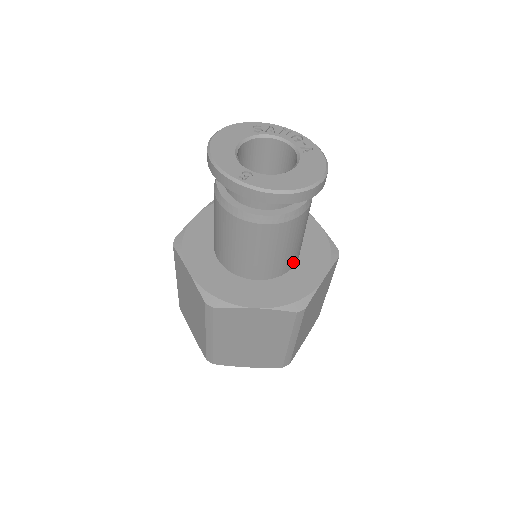
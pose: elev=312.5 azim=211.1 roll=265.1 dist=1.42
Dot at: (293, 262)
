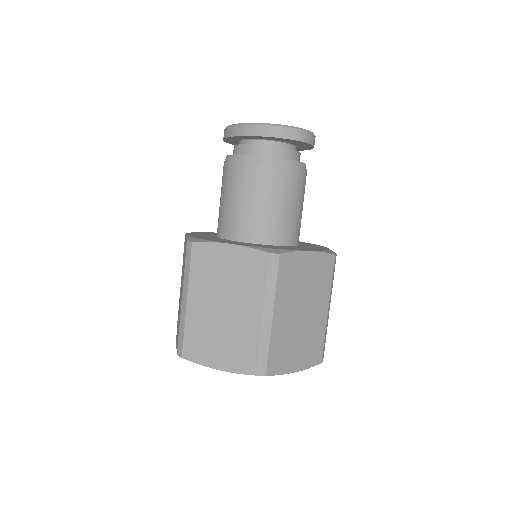
Dot at: (283, 237)
